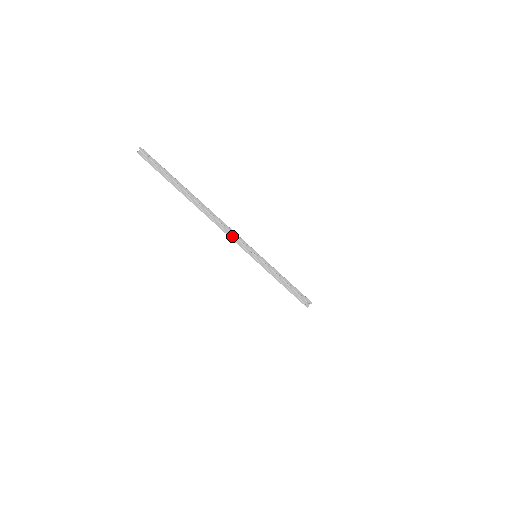
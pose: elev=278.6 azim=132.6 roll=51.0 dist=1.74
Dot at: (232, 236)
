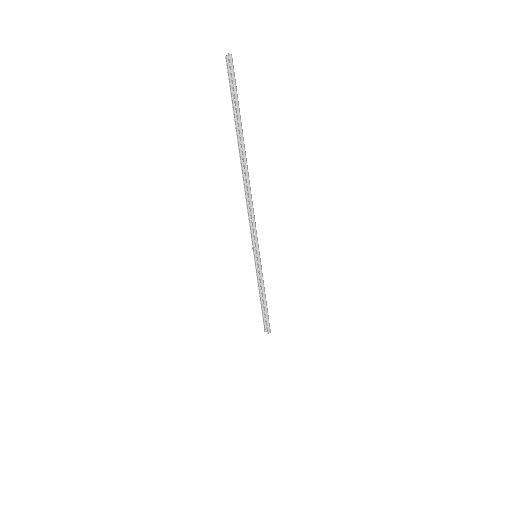
Dot at: (251, 219)
